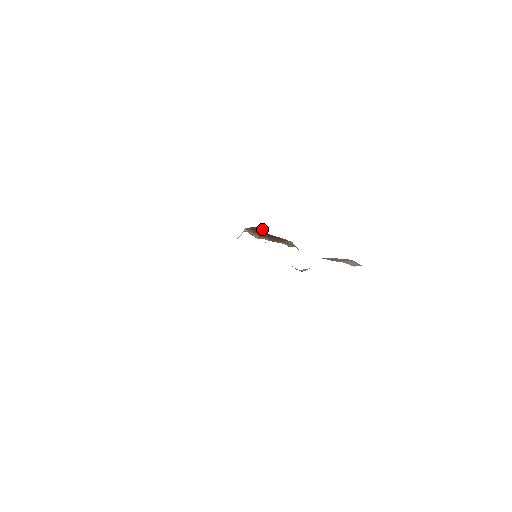
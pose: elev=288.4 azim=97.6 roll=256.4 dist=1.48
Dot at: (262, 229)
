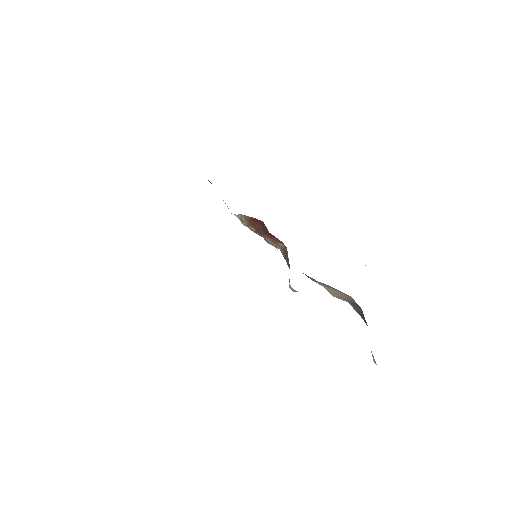
Dot at: (263, 223)
